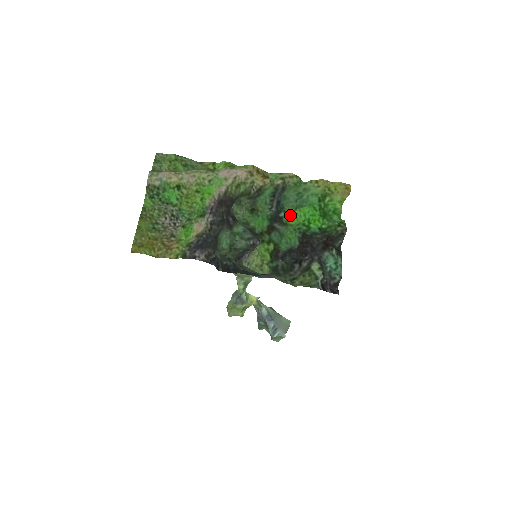
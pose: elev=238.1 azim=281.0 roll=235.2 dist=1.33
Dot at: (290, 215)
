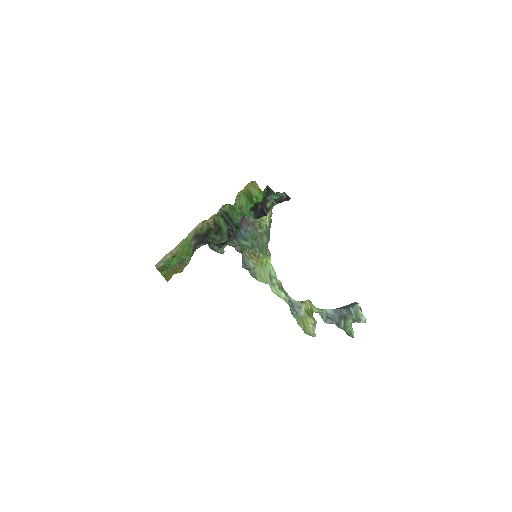
Dot at: occluded
